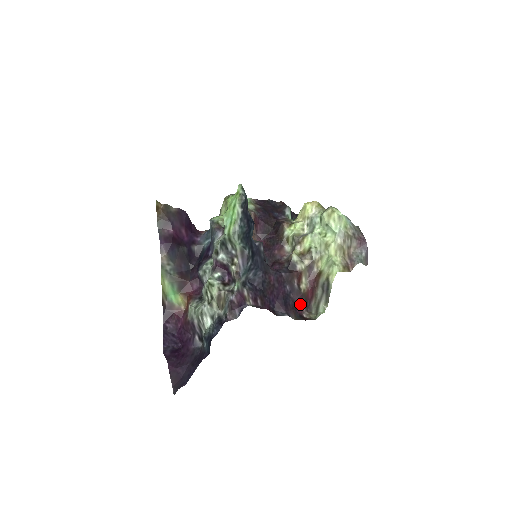
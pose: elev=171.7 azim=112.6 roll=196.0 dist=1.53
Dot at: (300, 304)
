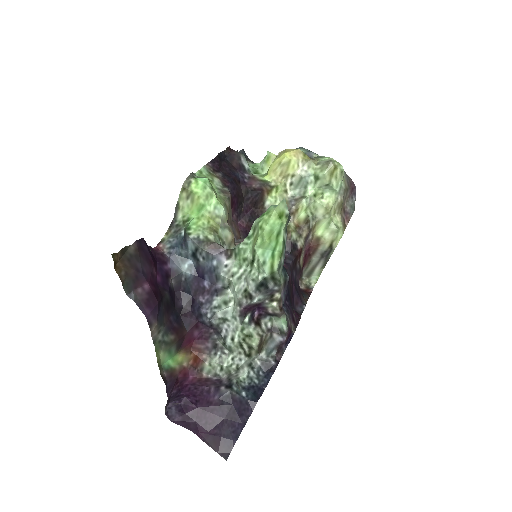
Dot at: occluded
